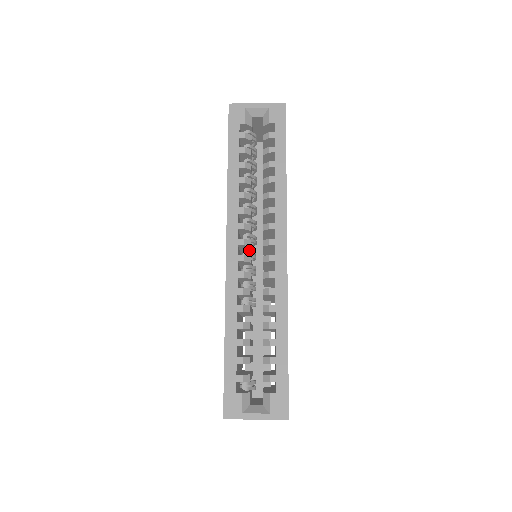
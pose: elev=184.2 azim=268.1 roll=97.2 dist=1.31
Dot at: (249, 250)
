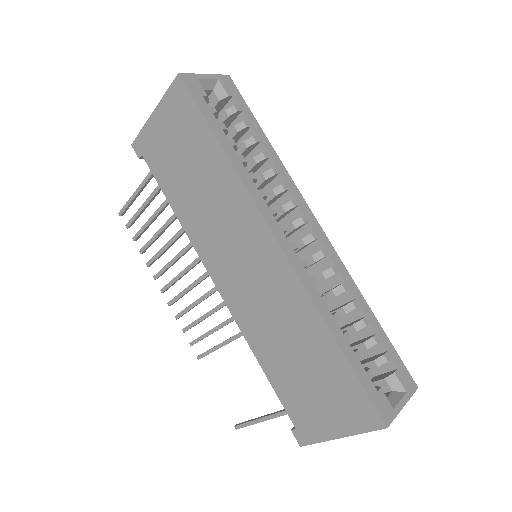
Dot at: occluded
